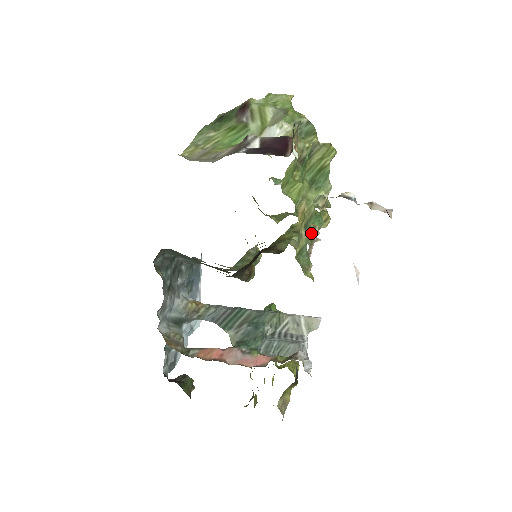
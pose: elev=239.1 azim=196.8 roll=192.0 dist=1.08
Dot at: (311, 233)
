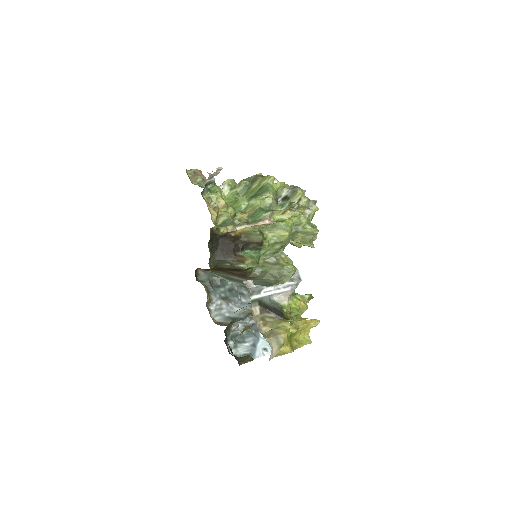
Dot at: (258, 219)
